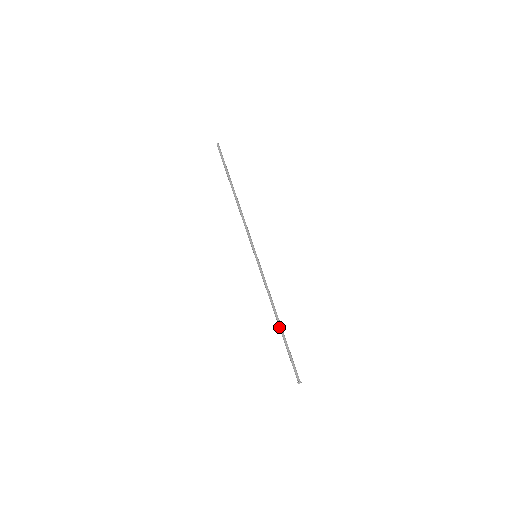
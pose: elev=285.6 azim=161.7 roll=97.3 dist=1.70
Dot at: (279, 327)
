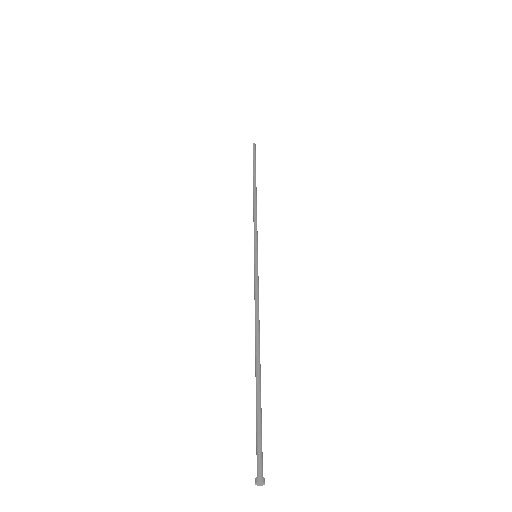
Dot at: (257, 361)
